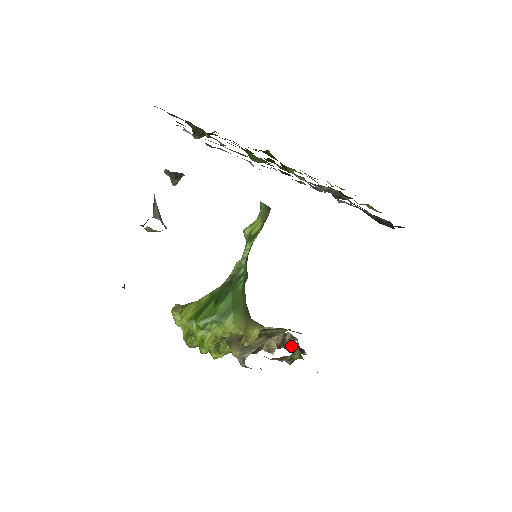
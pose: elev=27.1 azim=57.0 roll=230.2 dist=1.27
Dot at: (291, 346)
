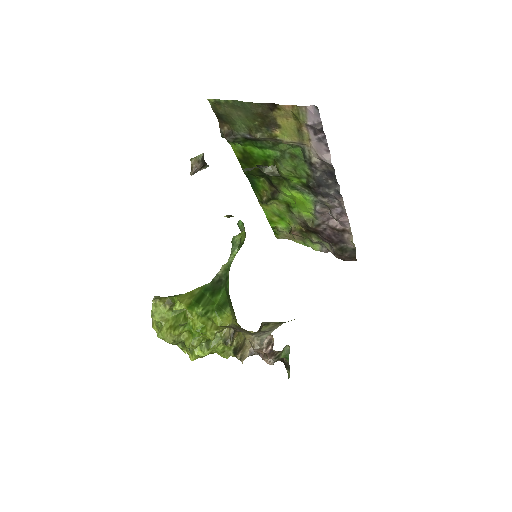
Dot at: (265, 352)
